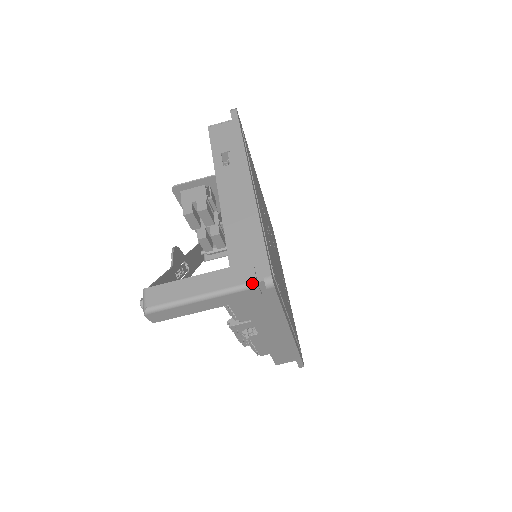
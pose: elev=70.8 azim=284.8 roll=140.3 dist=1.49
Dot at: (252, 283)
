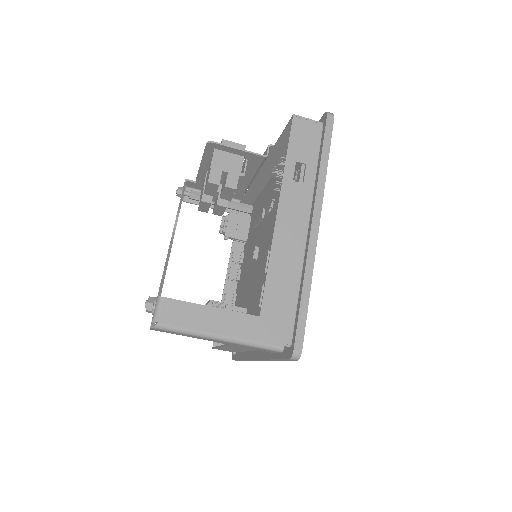
Dot at: (279, 347)
